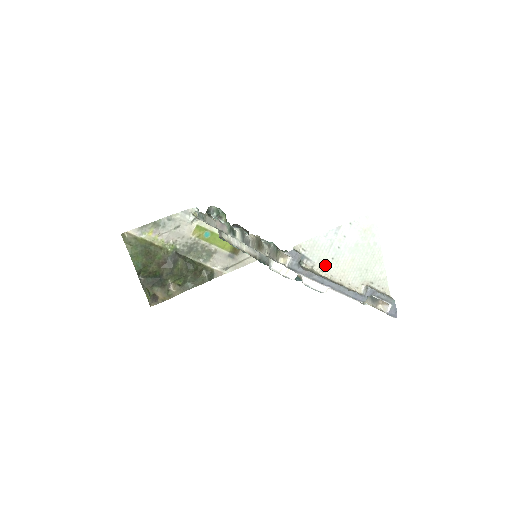
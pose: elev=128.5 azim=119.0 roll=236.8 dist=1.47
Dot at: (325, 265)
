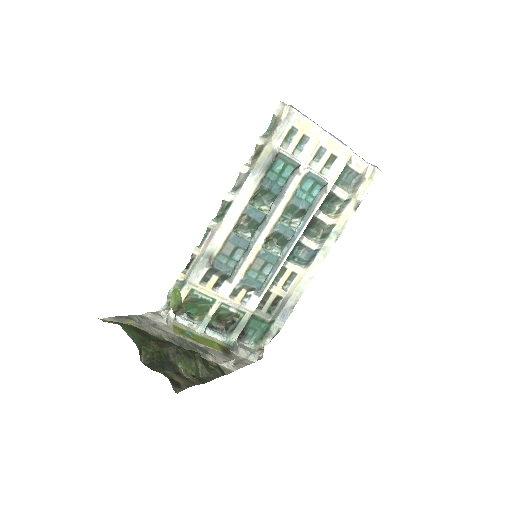
Dot at: occluded
